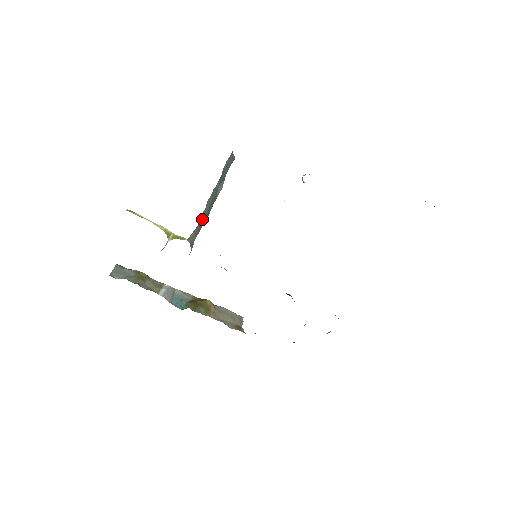
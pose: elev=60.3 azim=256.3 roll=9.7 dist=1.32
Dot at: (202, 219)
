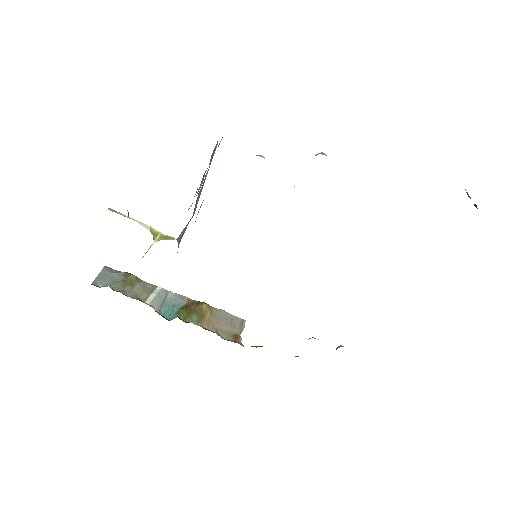
Dot at: occluded
